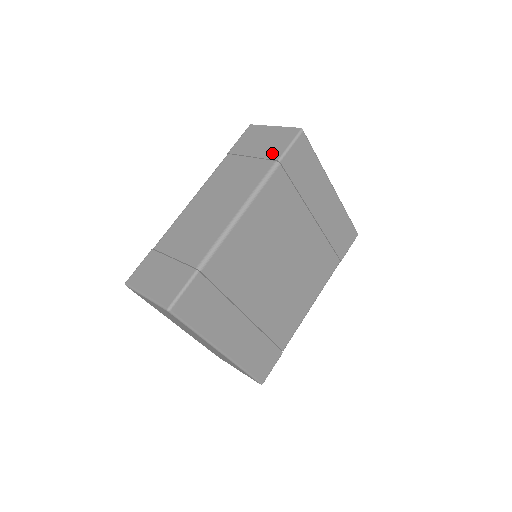
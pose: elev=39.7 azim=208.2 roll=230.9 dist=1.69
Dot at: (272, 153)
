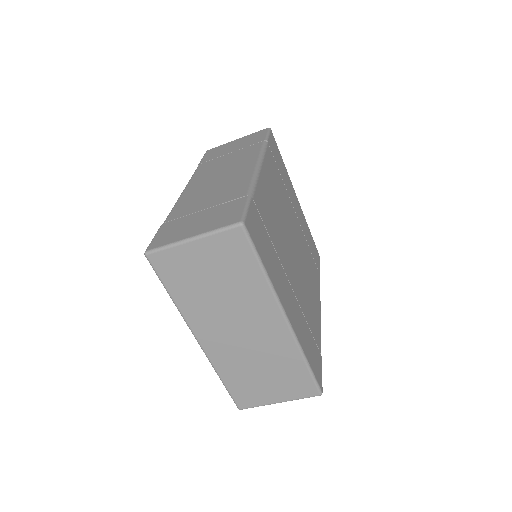
Dot at: (254, 142)
